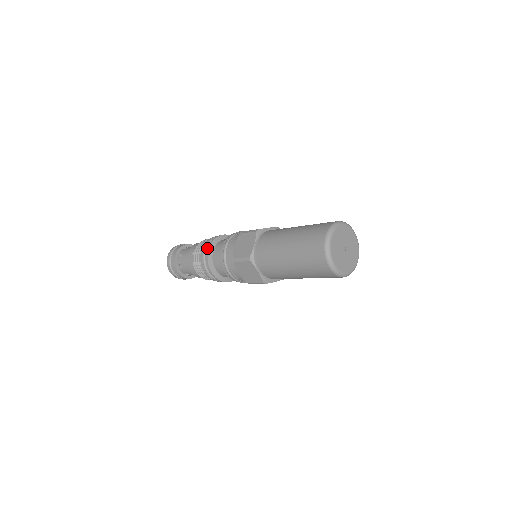
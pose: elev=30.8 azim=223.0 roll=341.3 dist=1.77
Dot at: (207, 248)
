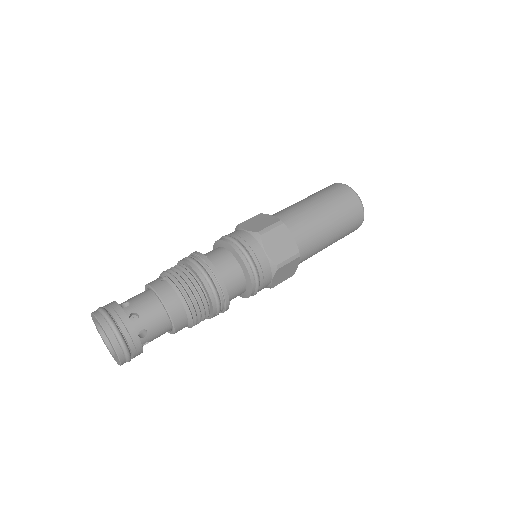
Dot at: (197, 253)
